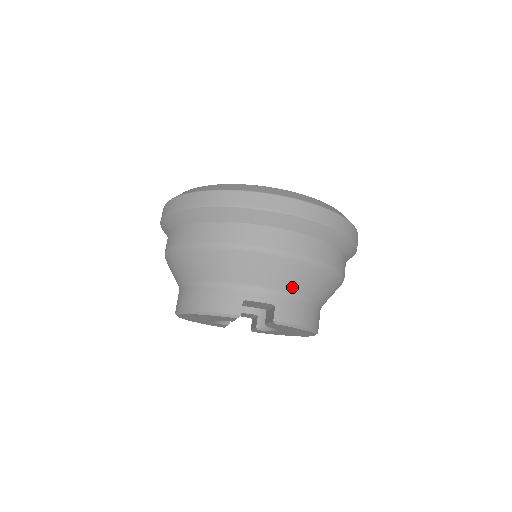
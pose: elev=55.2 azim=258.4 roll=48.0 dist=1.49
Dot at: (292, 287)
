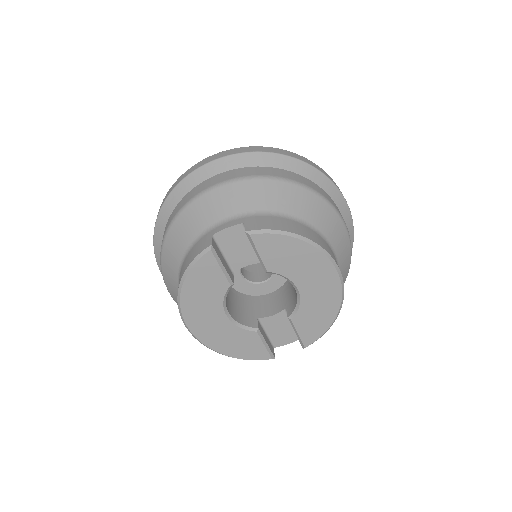
Dot at: (257, 206)
